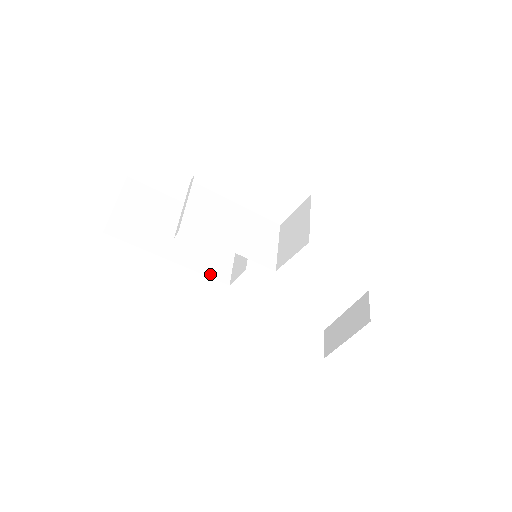
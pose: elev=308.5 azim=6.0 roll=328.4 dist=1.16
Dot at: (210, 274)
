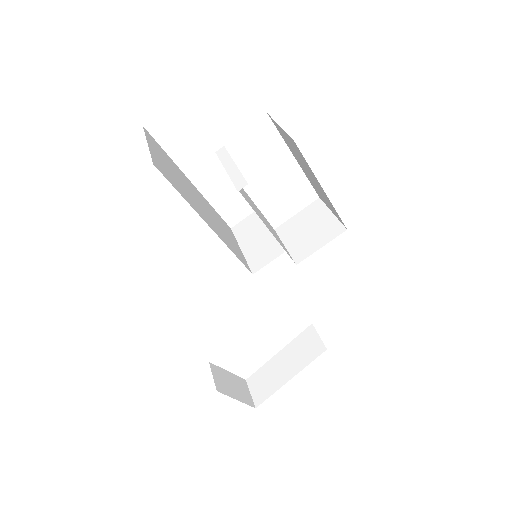
Dot at: (237, 256)
